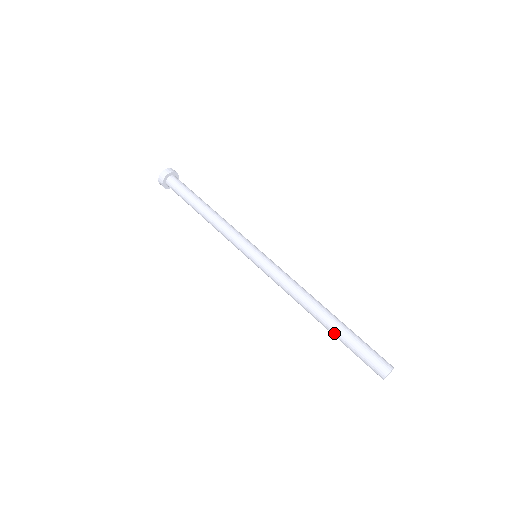
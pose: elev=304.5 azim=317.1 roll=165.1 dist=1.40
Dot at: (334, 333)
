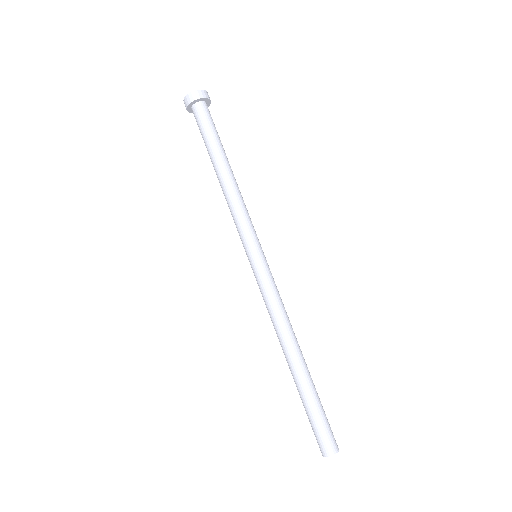
Dot at: occluded
